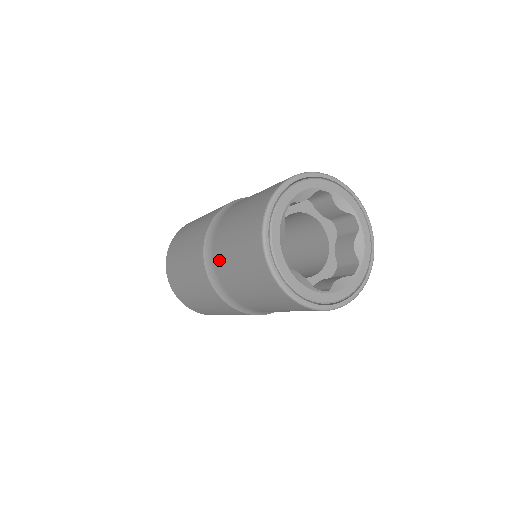
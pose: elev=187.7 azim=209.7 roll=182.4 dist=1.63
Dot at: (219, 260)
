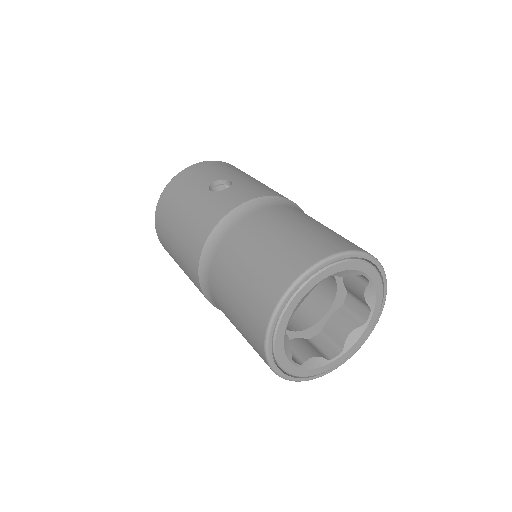
Dot at: occluded
